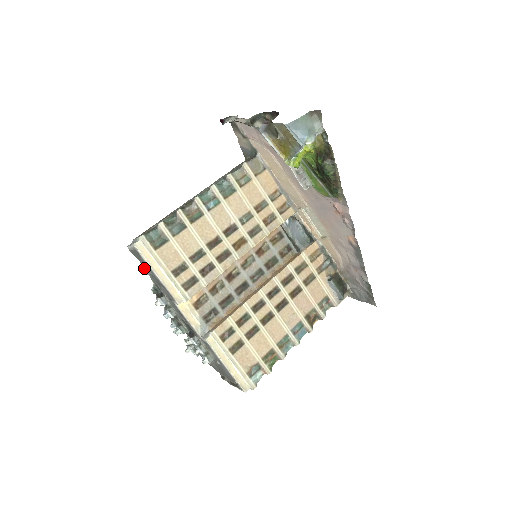
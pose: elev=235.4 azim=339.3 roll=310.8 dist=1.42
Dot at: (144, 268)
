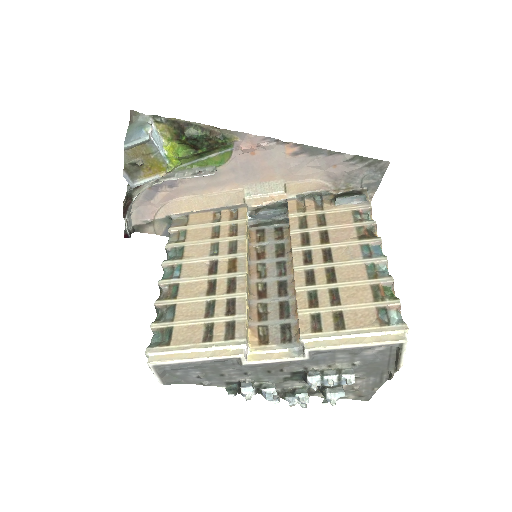
Dot at: occluded
